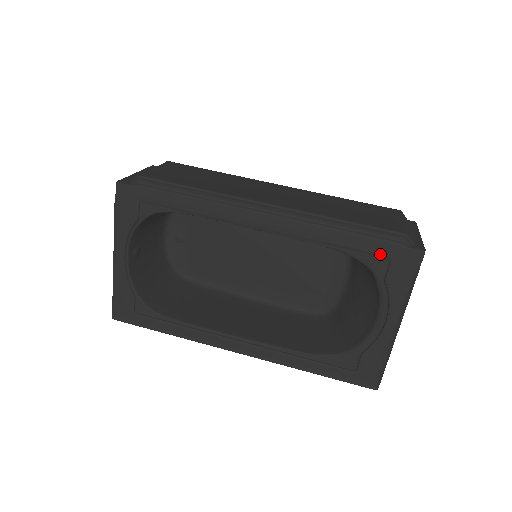
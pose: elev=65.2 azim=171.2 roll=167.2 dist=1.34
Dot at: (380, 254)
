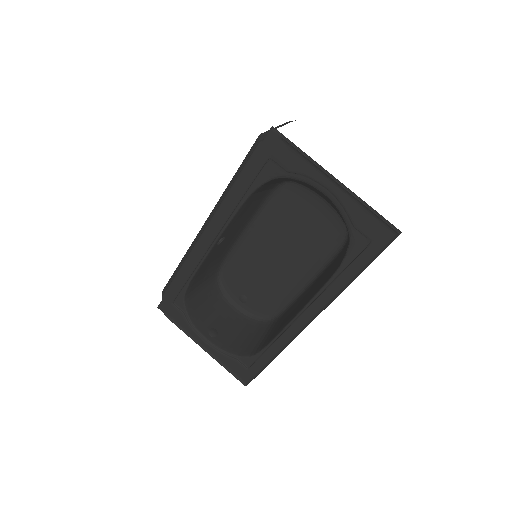
Dot at: (261, 164)
